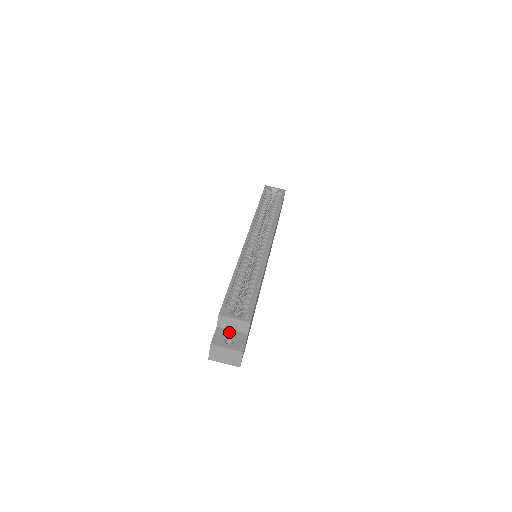
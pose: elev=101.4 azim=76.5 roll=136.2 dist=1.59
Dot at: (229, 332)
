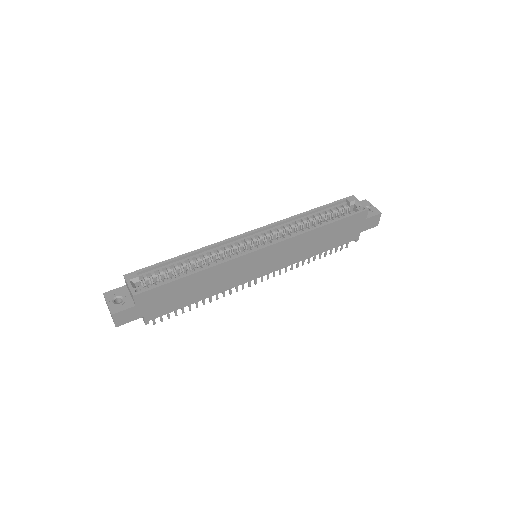
Dot at: (126, 295)
